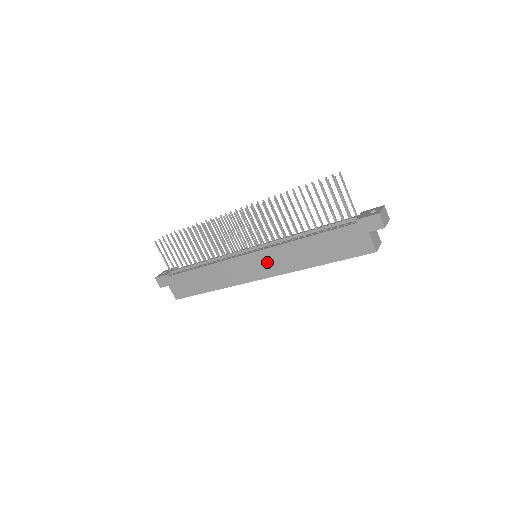
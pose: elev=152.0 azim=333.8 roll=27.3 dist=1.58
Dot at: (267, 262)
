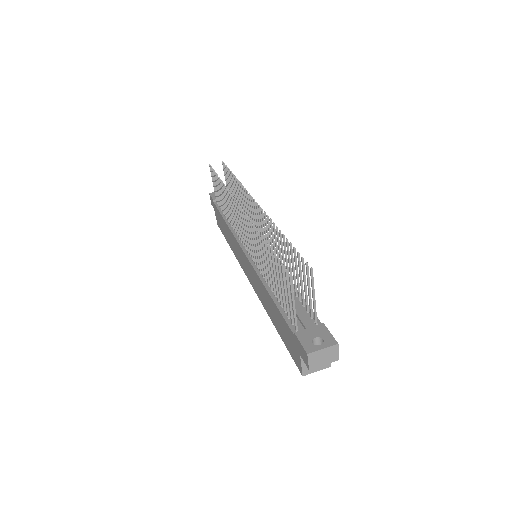
Dot at: (251, 274)
